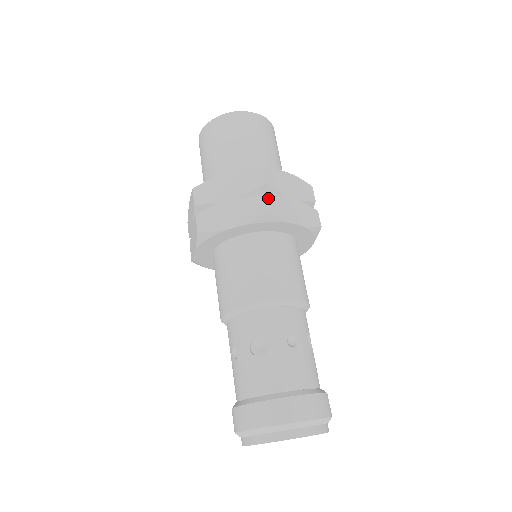
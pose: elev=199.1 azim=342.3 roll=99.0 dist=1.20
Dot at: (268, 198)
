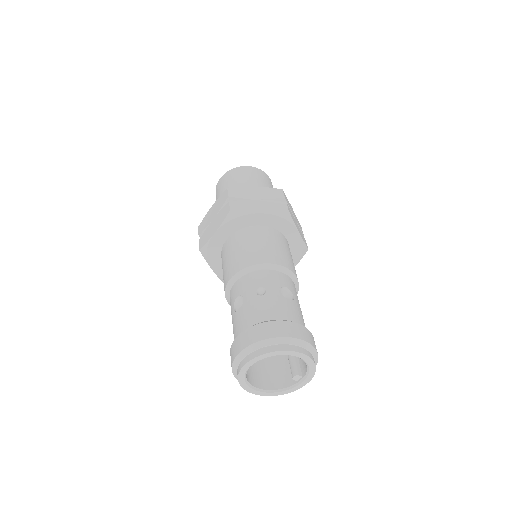
Dot at: (229, 204)
